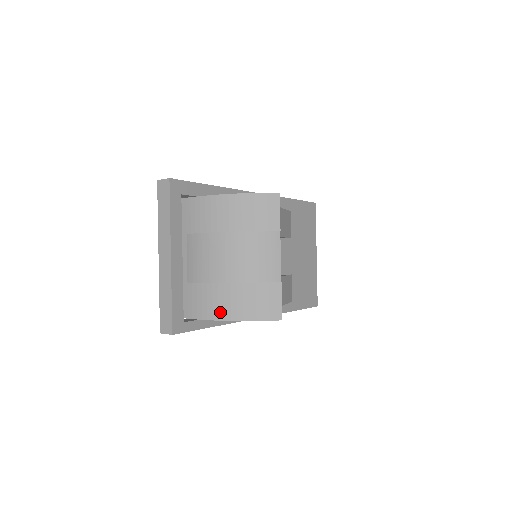
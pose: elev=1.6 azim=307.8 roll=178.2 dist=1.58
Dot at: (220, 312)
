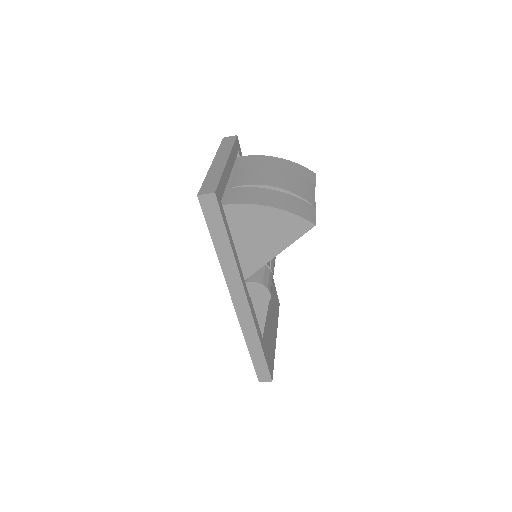
Dot at: (262, 201)
